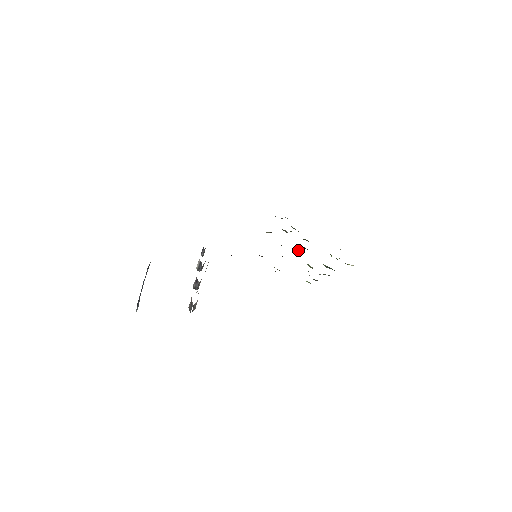
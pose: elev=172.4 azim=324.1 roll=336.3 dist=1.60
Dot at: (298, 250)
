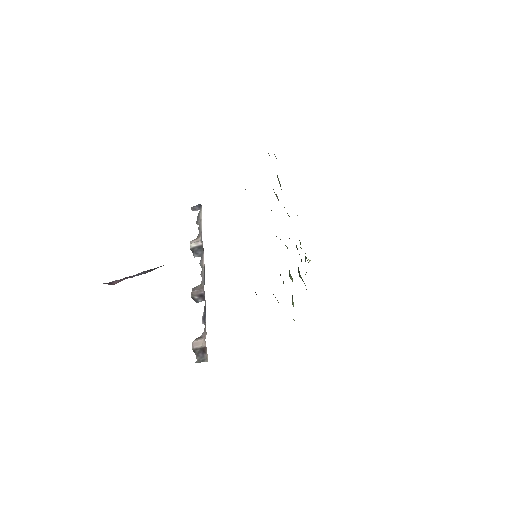
Dot at: occluded
